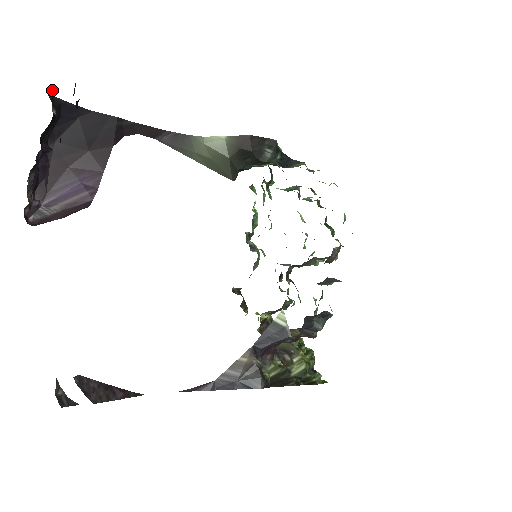
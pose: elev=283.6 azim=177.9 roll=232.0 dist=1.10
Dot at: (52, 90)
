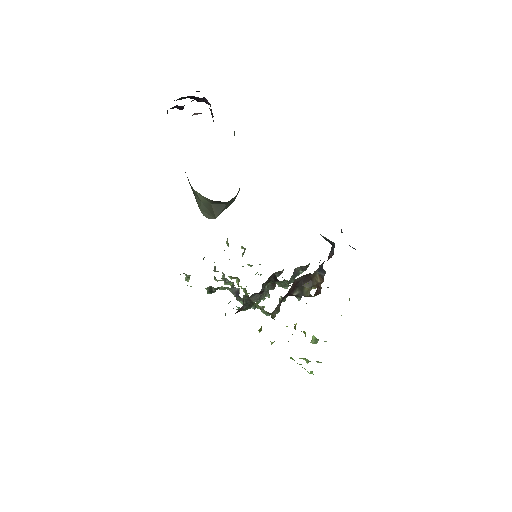
Dot at: occluded
